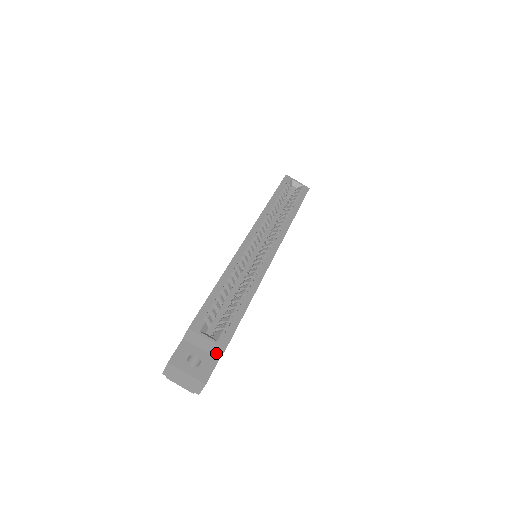
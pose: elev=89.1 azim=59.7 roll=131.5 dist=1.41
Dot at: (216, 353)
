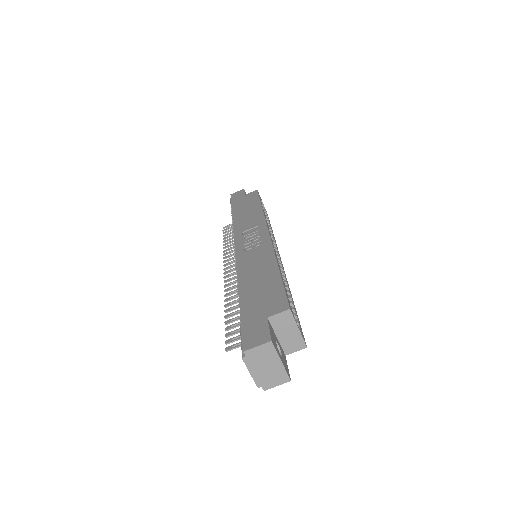
Dot at: (291, 347)
